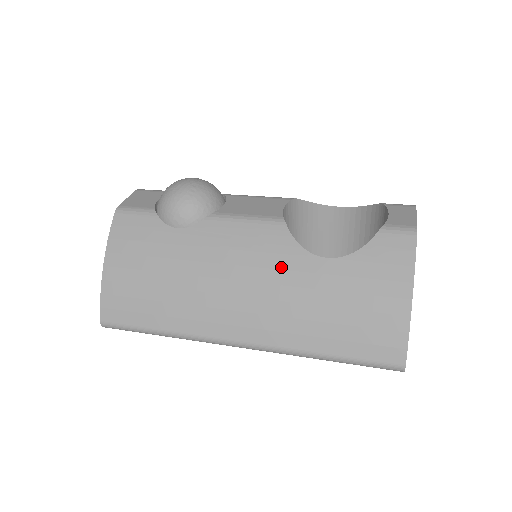
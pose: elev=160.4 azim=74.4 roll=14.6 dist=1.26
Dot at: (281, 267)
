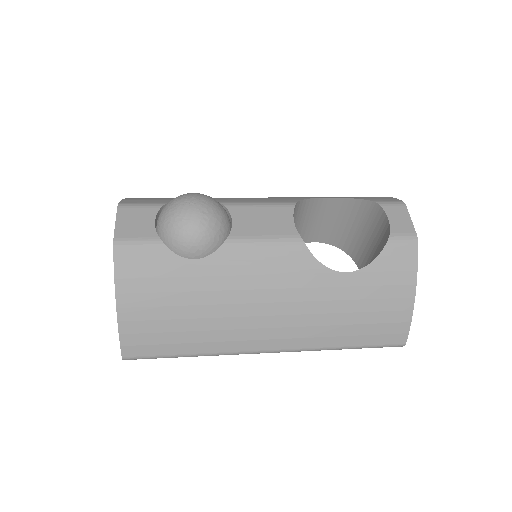
Dot at: (306, 286)
